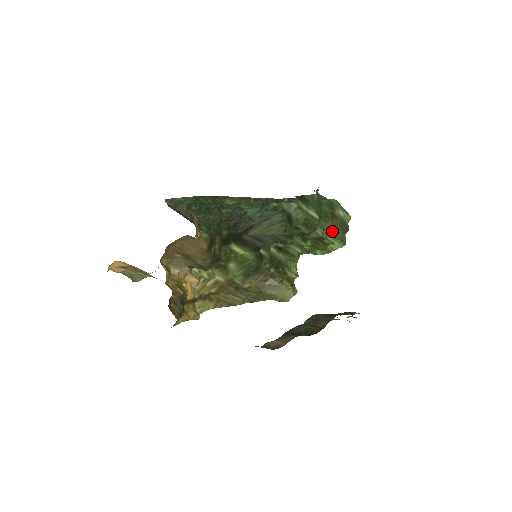
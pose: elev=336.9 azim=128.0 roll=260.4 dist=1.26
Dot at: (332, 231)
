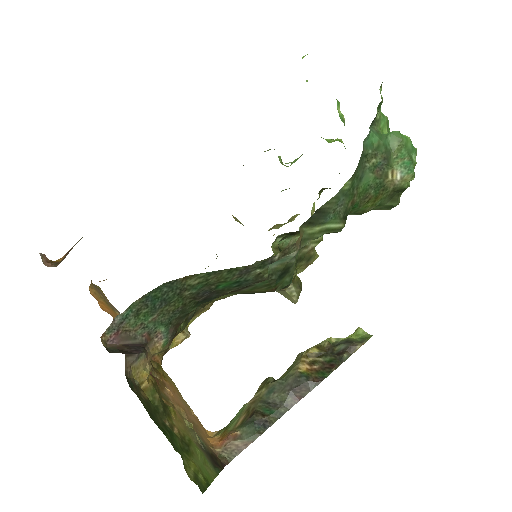
Dot at: (373, 208)
